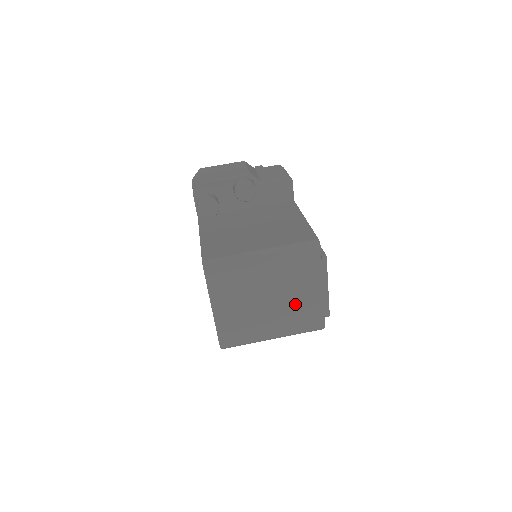
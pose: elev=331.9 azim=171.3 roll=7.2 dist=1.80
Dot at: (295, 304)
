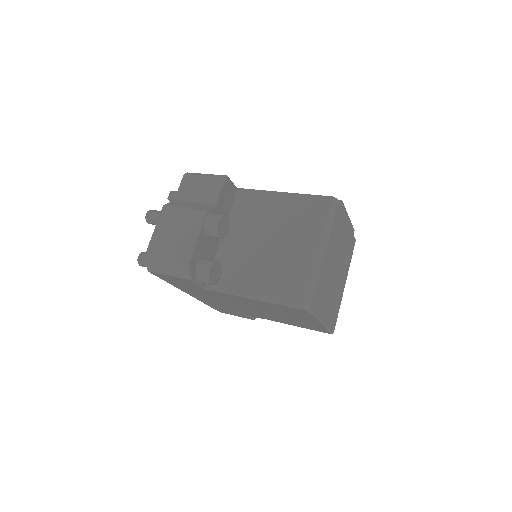
Dot at: (344, 251)
